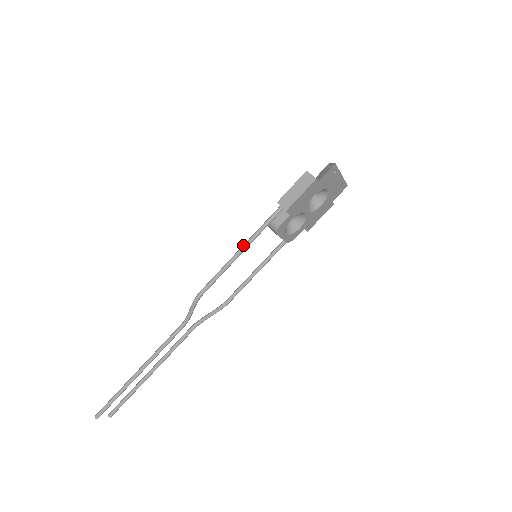
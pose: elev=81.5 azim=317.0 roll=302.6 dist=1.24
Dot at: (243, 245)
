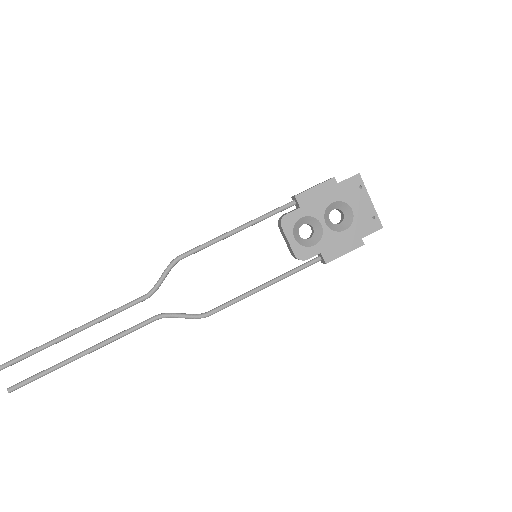
Dot at: (243, 224)
